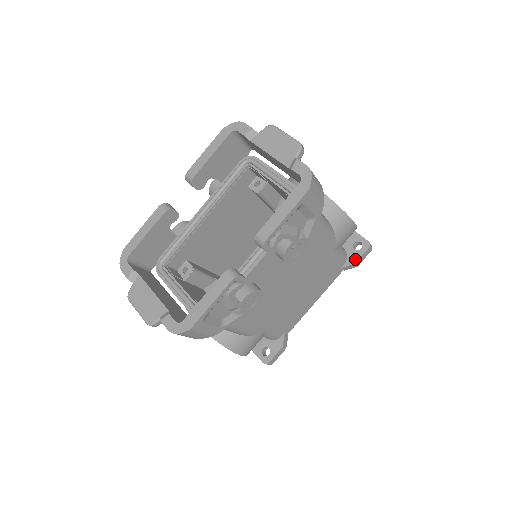
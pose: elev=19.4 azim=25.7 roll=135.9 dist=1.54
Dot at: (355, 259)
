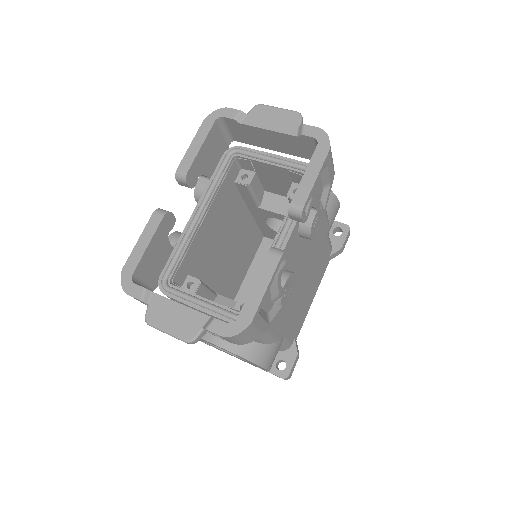
Dot at: (340, 244)
